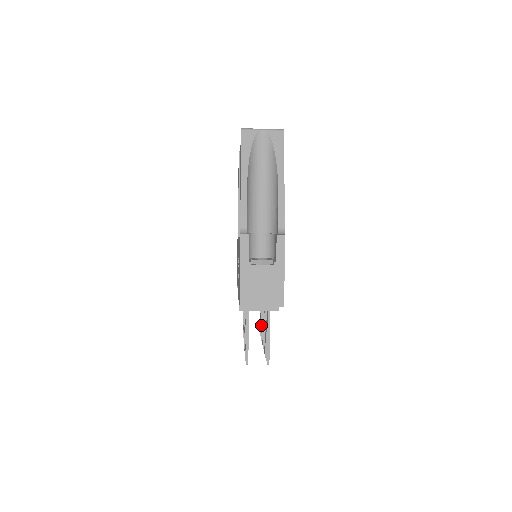
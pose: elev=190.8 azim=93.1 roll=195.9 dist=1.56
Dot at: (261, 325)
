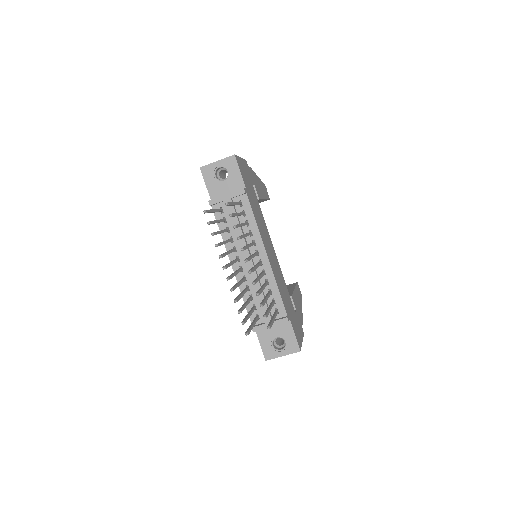
Dot at: occluded
